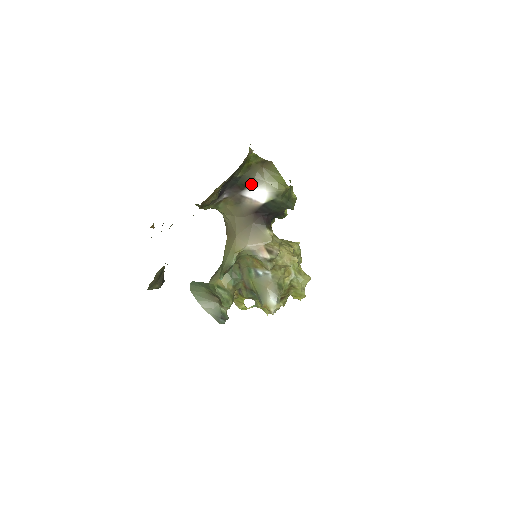
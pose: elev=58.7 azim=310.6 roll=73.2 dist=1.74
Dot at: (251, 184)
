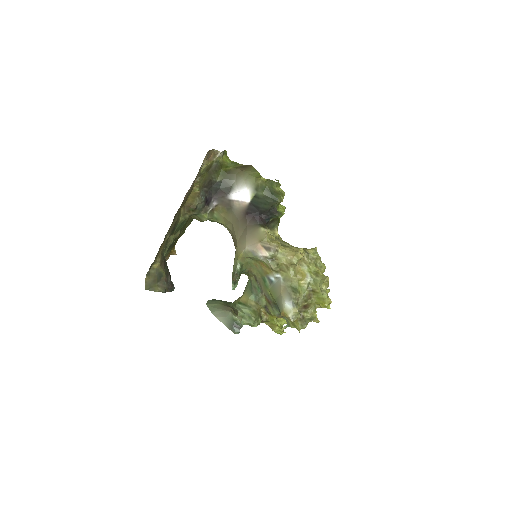
Dot at: (233, 186)
